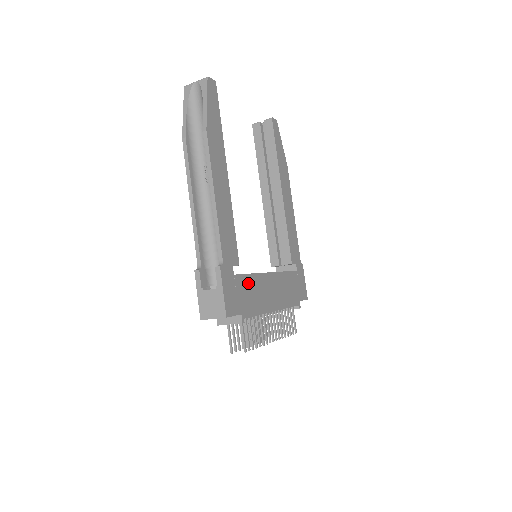
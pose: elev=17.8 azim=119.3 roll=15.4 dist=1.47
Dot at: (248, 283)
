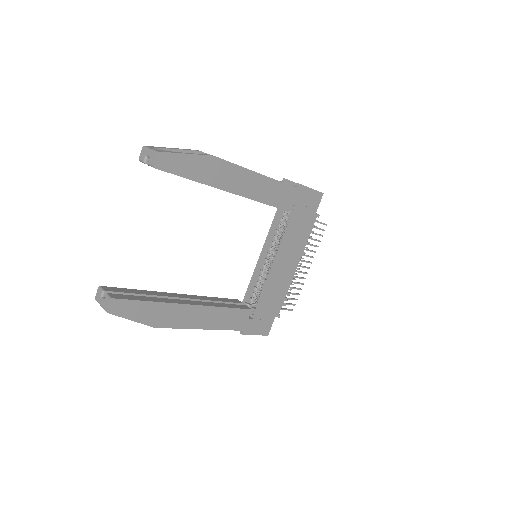
Dot at: (265, 301)
